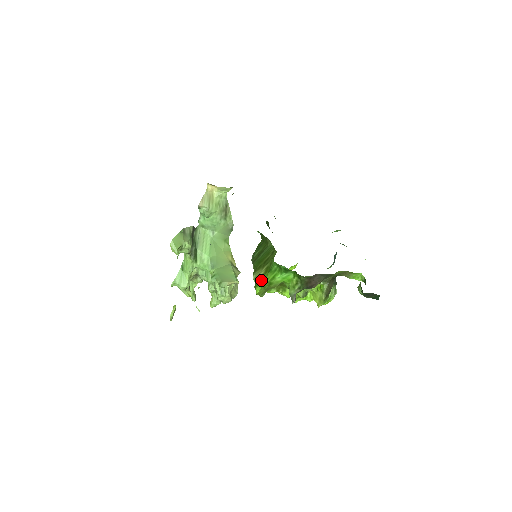
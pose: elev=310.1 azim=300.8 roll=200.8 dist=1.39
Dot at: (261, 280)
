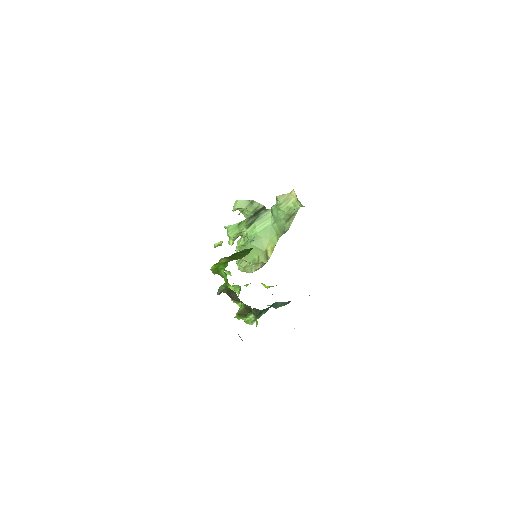
Dot at: (218, 264)
